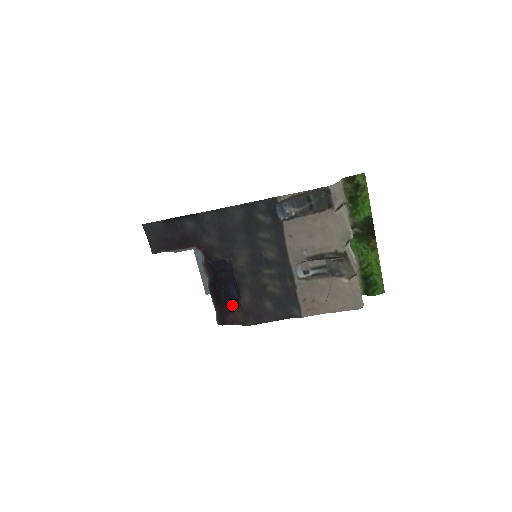
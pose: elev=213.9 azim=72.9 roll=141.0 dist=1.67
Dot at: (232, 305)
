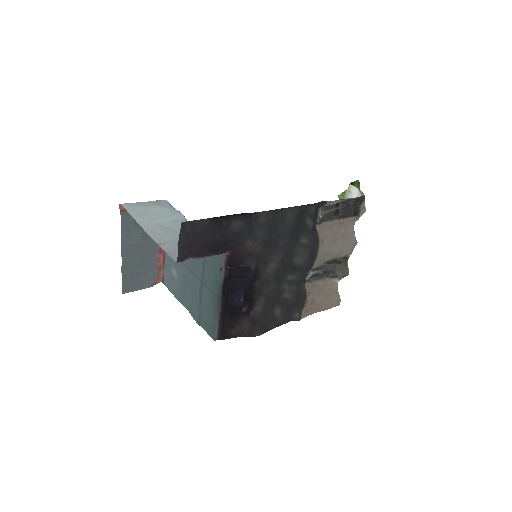
Dot at: (236, 315)
